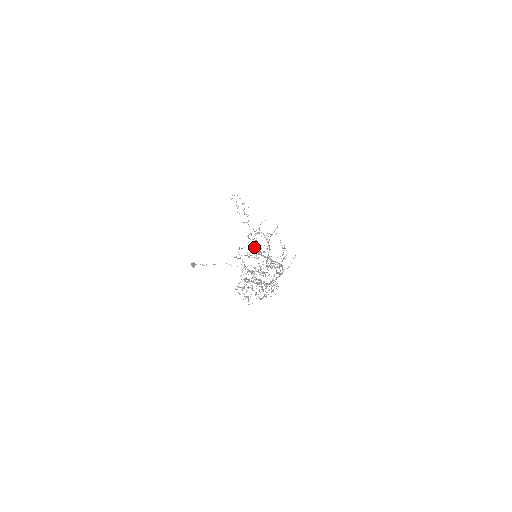
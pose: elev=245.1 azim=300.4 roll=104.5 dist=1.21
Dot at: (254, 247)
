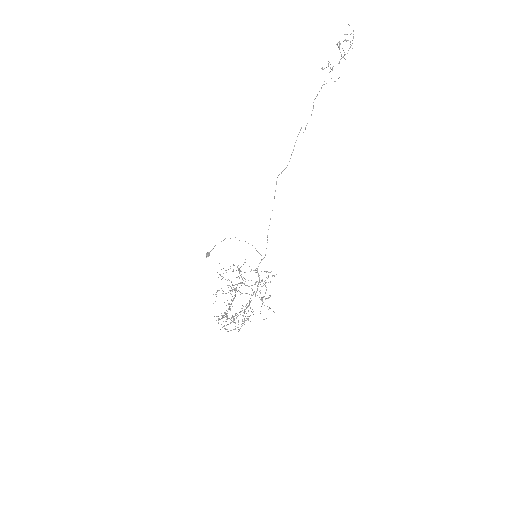
Dot at: occluded
